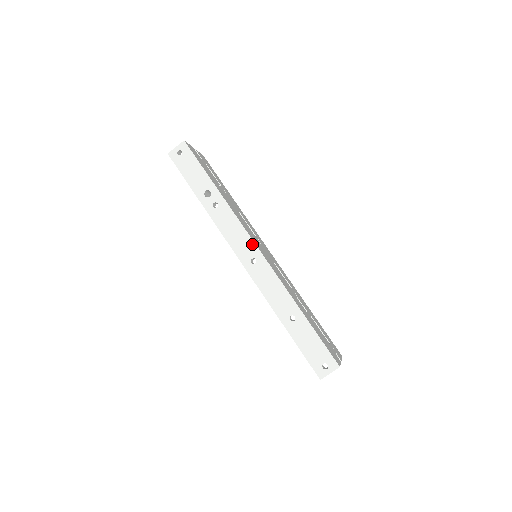
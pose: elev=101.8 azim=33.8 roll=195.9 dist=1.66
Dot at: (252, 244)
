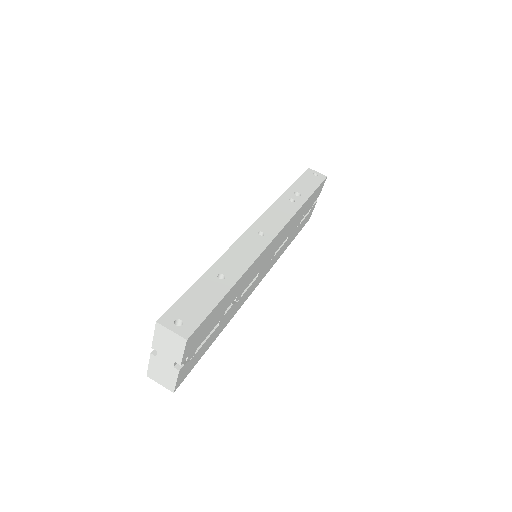
Dot at: (277, 230)
